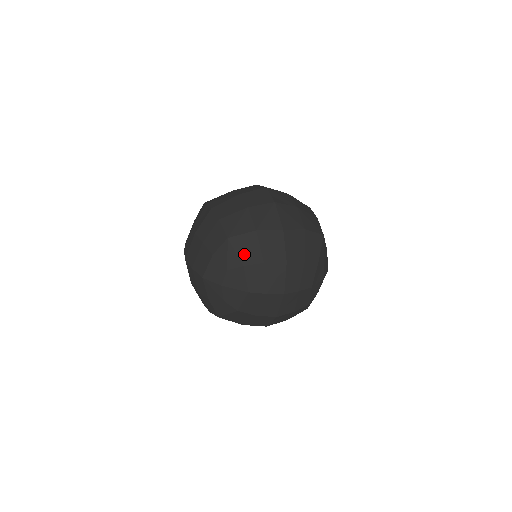
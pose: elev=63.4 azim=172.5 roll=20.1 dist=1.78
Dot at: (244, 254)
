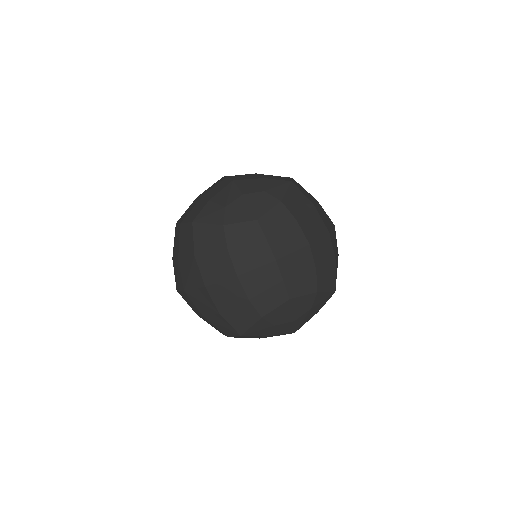
Dot at: (290, 199)
